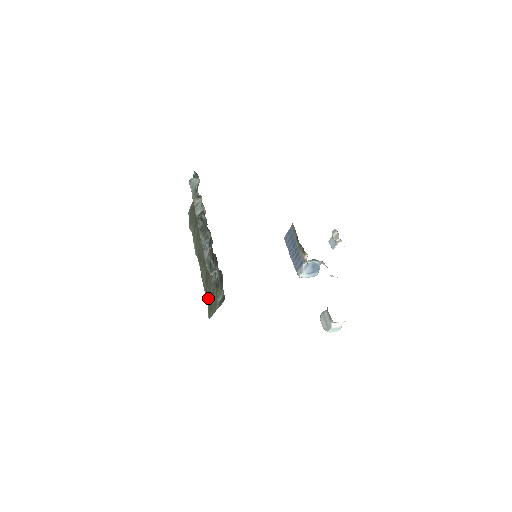
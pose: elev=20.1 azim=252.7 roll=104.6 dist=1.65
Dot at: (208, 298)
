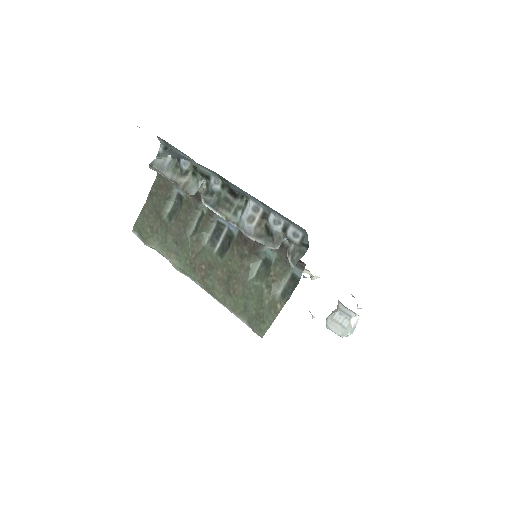
Dot at: (245, 310)
